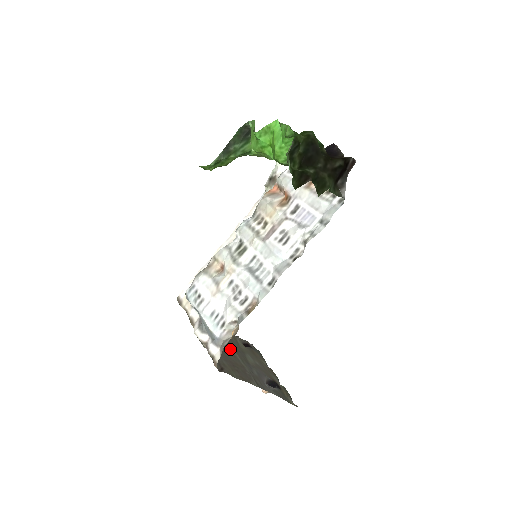
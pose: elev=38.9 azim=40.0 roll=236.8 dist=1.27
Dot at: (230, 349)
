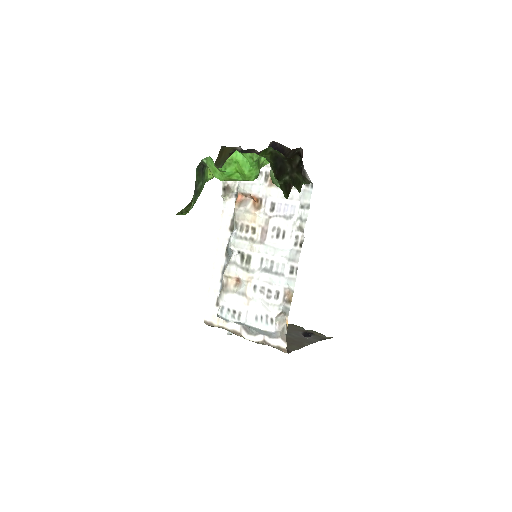
Dot at: occluded
